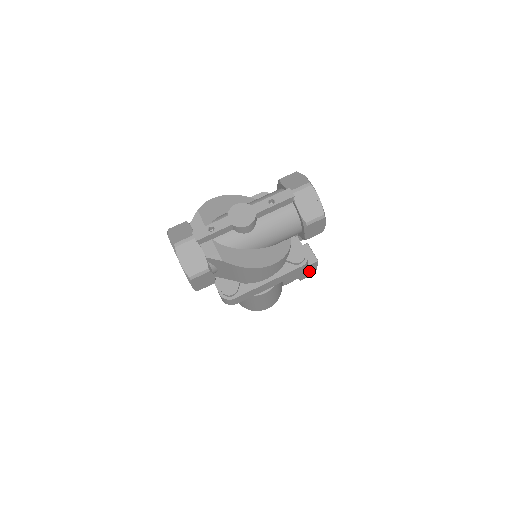
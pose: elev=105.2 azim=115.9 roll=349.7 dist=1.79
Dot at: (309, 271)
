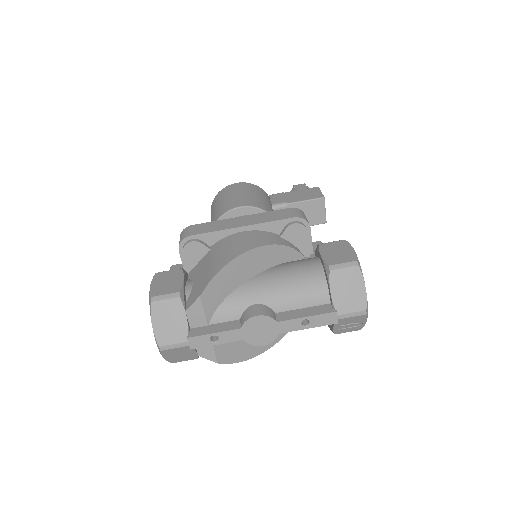
Dot at: occluded
